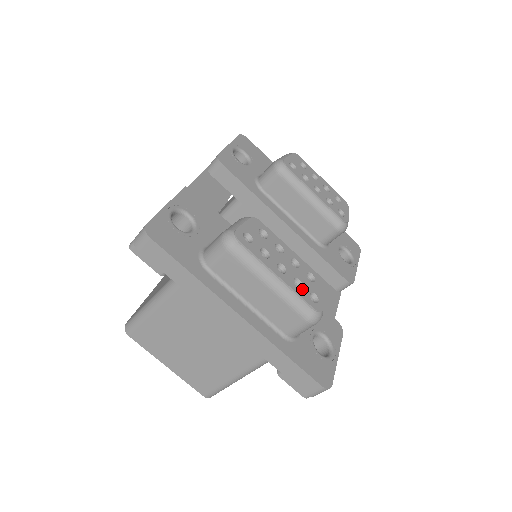
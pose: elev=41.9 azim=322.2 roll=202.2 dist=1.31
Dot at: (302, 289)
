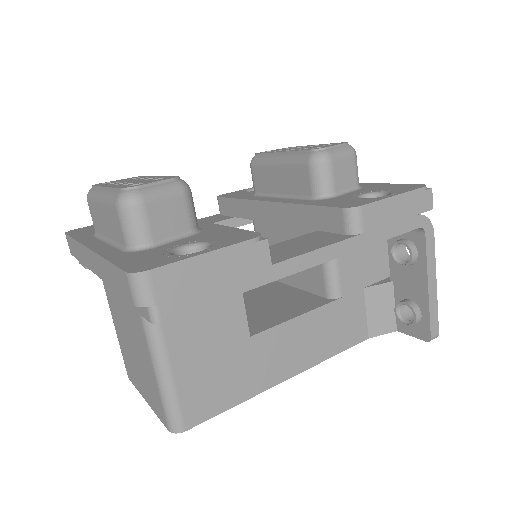
Dot at: (126, 185)
